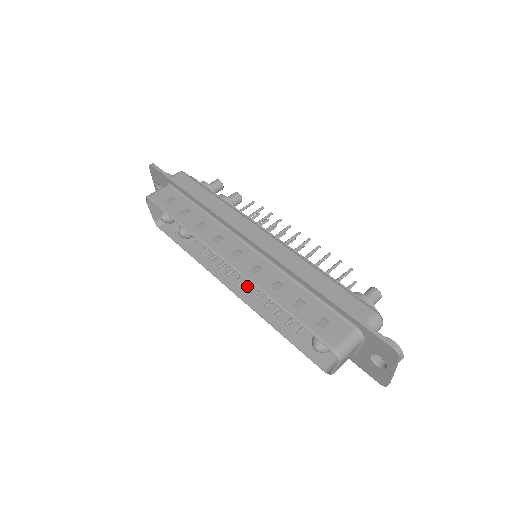
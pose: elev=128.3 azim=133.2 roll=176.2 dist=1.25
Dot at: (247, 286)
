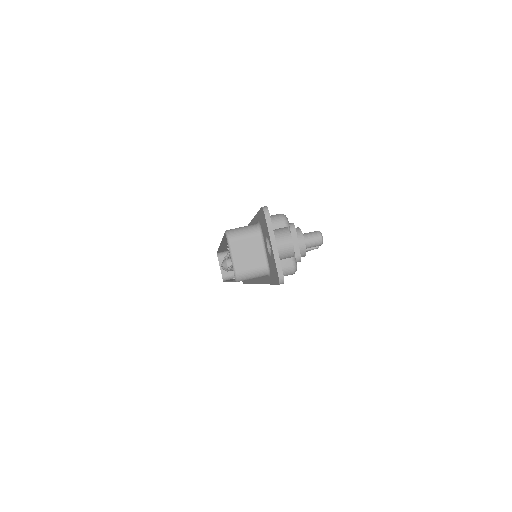
Dot at: occluded
